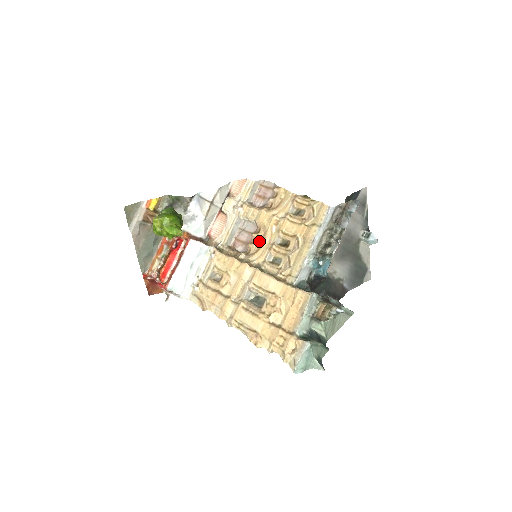
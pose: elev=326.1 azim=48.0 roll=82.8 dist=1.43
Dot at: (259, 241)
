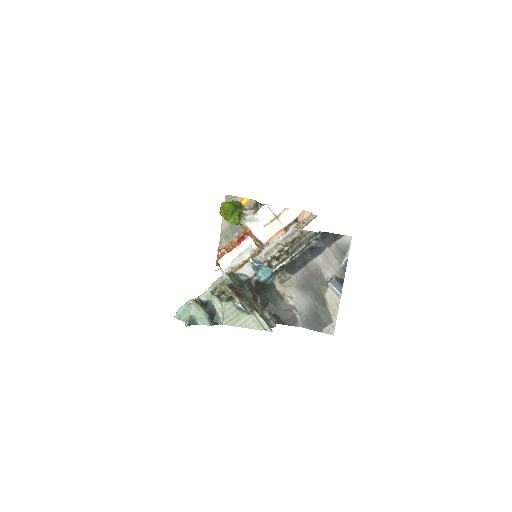
Dot at: occluded
